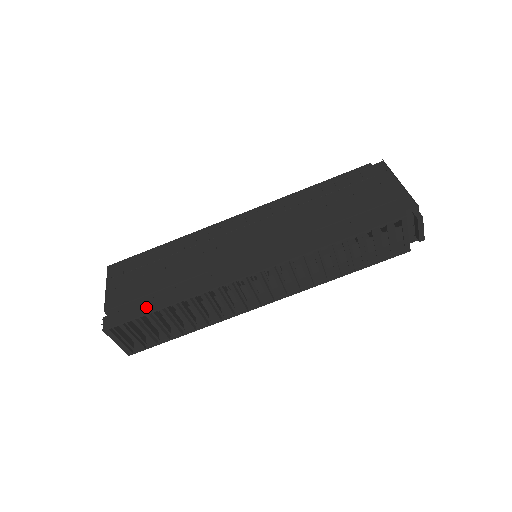
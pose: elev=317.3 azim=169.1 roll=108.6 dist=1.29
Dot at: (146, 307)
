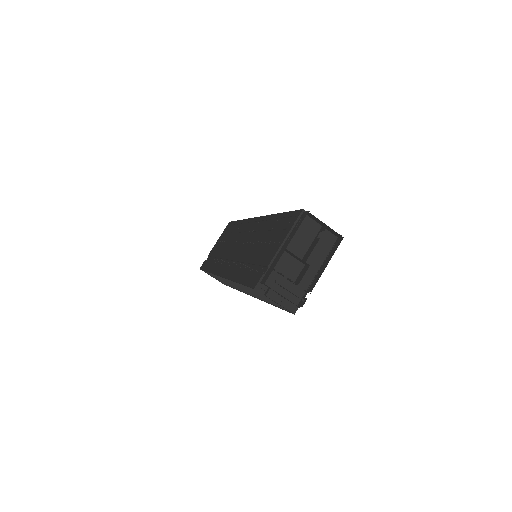
Dot at: (207, 266)
